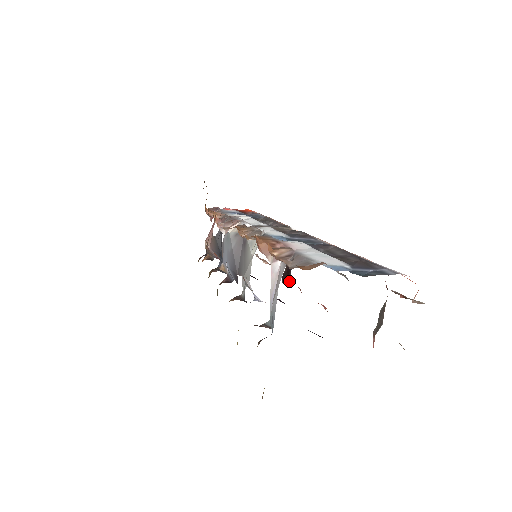
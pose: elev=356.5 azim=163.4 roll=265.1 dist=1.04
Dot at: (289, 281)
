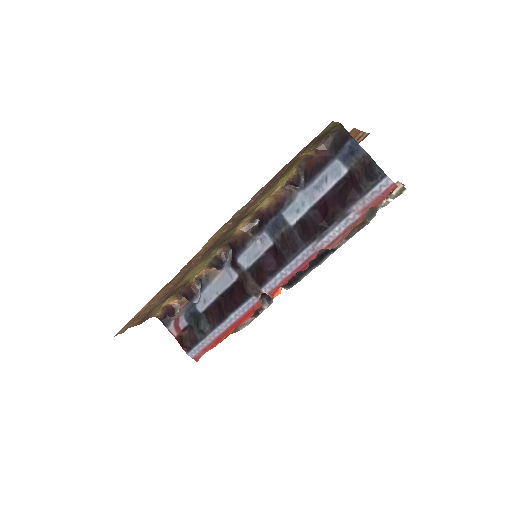
Dot at: (261, 298)
